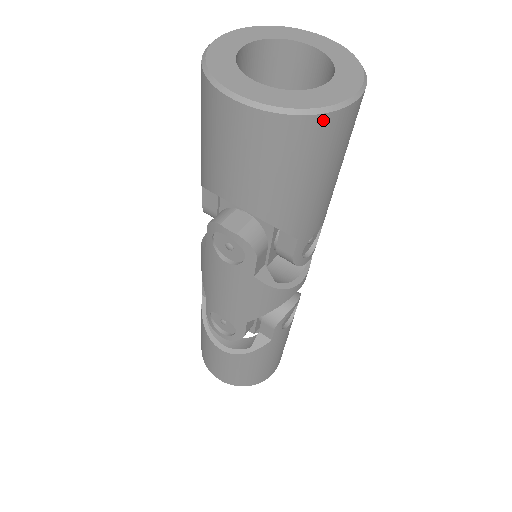
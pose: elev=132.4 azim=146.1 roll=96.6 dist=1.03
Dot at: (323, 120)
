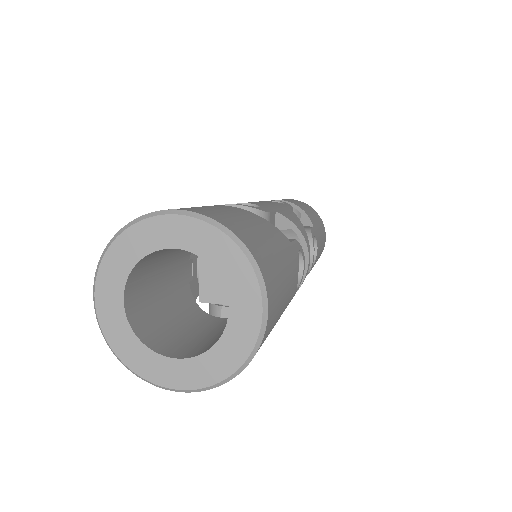
Dot at: (253, 357)
